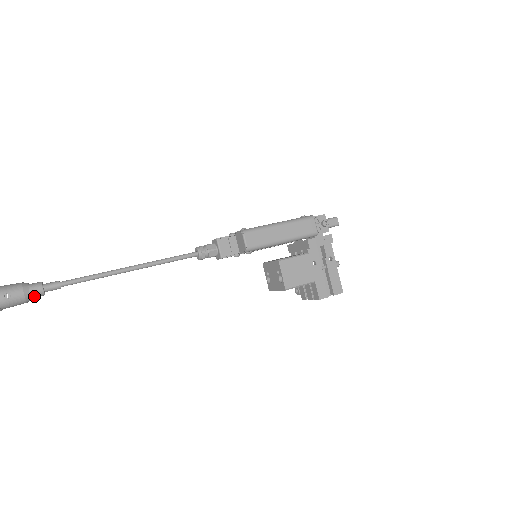
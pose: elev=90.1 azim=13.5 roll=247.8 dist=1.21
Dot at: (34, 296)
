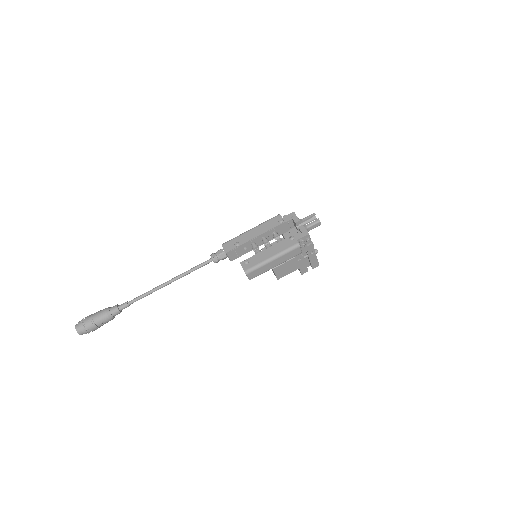
Dot at: occluded
